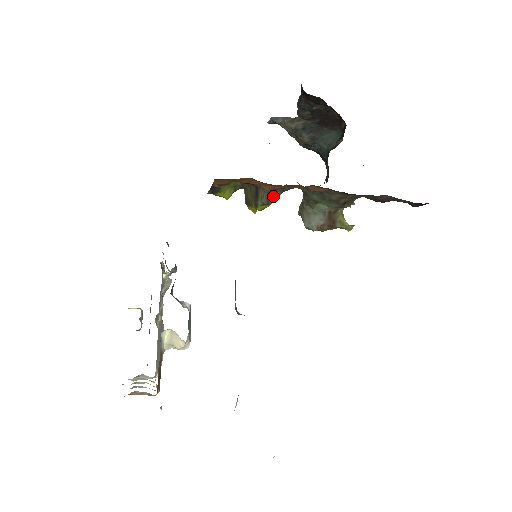
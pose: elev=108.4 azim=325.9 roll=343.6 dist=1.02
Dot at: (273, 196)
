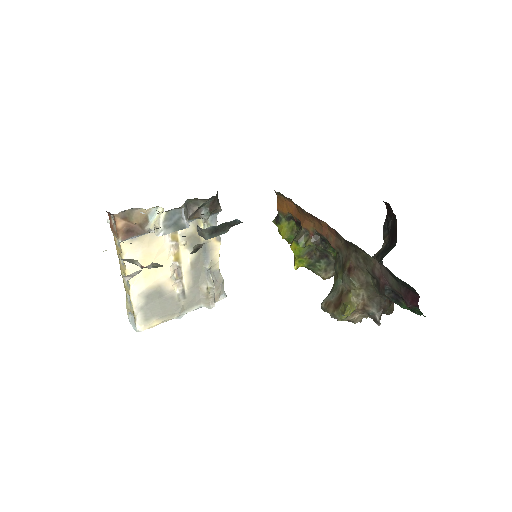
Dot at: (306, 239)
